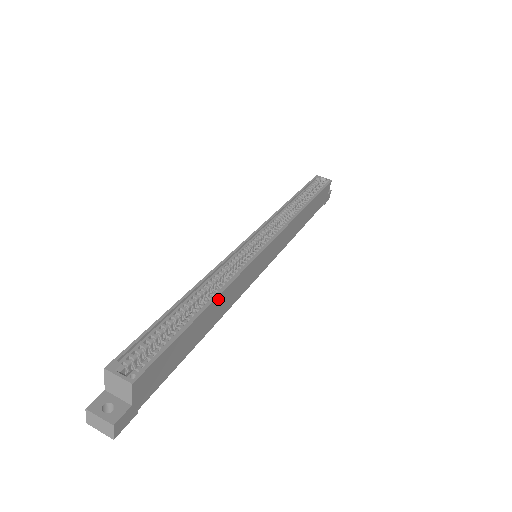
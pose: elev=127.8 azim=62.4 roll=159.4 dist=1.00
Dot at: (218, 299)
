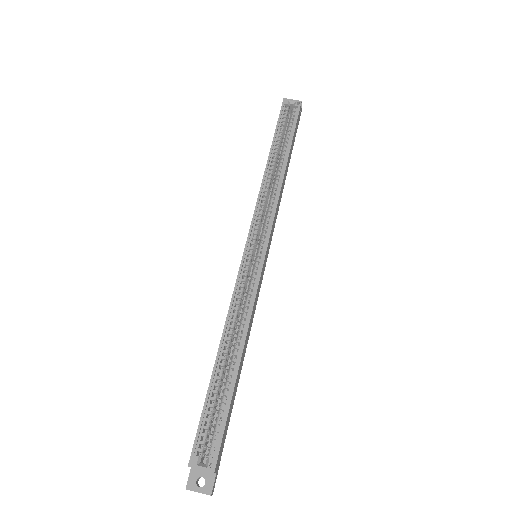
Dot at: (244, 345)
